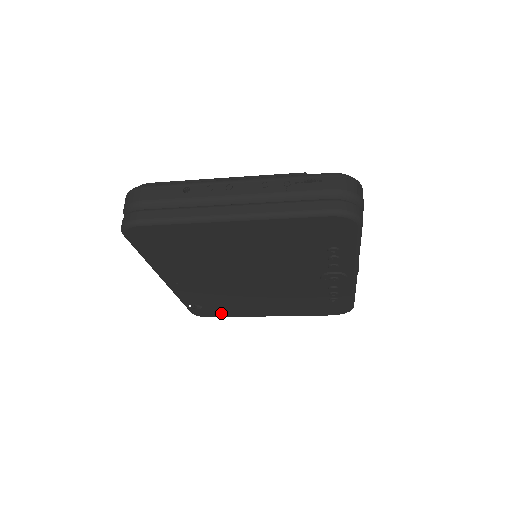
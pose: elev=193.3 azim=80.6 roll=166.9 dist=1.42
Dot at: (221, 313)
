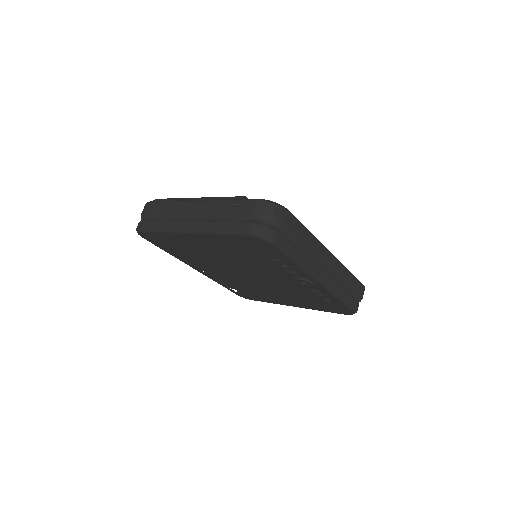
Dot at: (257, 298)
